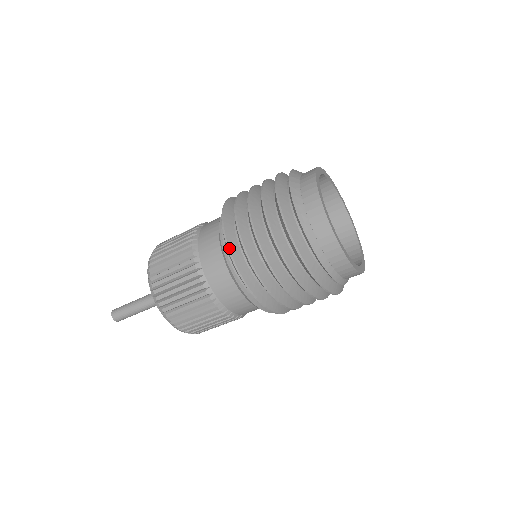
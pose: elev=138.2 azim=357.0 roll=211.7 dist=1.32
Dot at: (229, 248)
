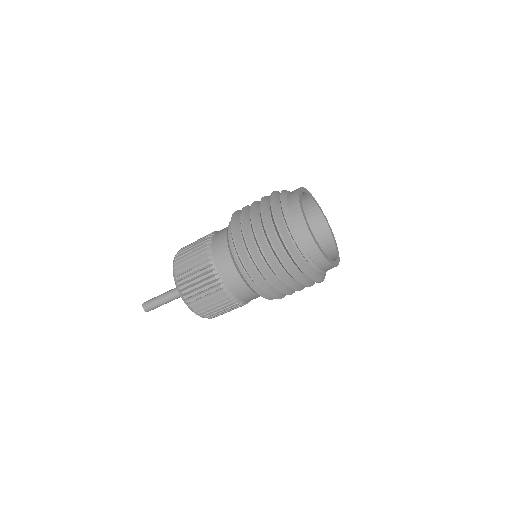
Dot at: (235, 212)
